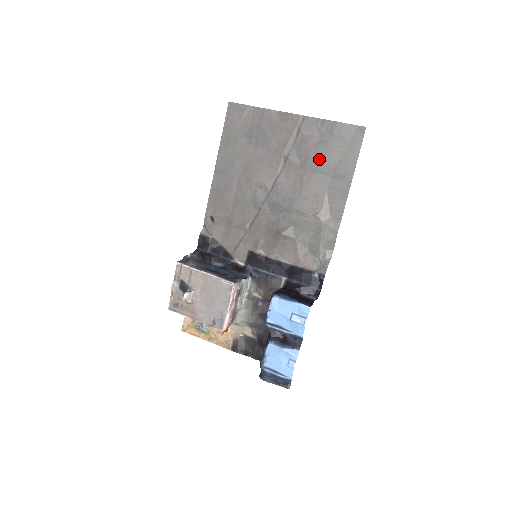
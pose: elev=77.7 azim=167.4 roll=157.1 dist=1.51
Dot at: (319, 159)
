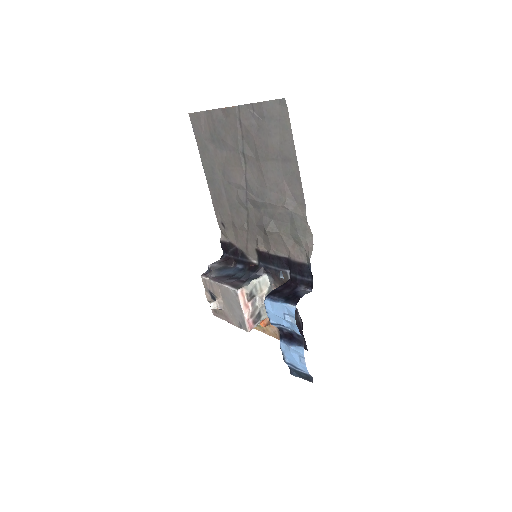
Dot at: (265, 147)
